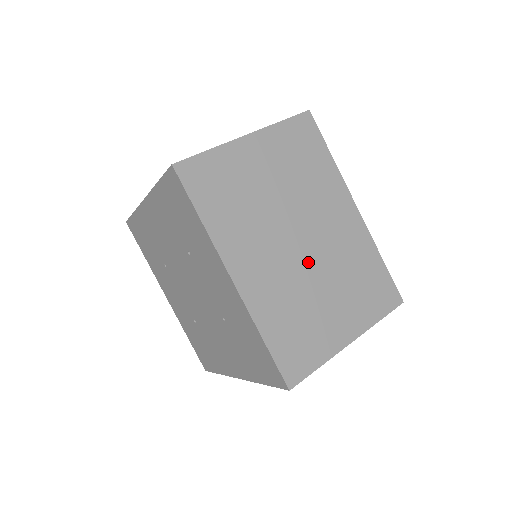
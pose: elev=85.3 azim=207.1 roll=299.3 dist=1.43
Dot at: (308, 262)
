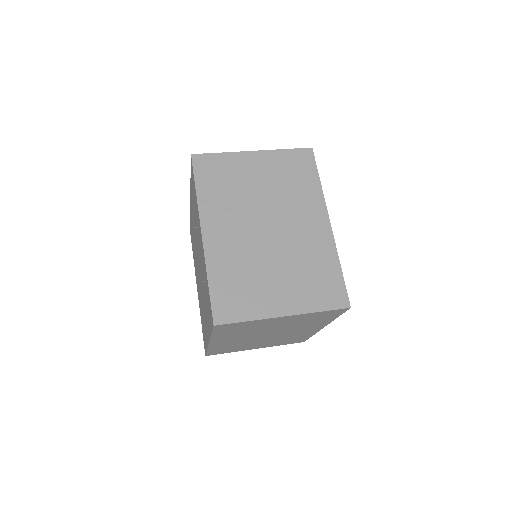
Dot at: (269, 244)
